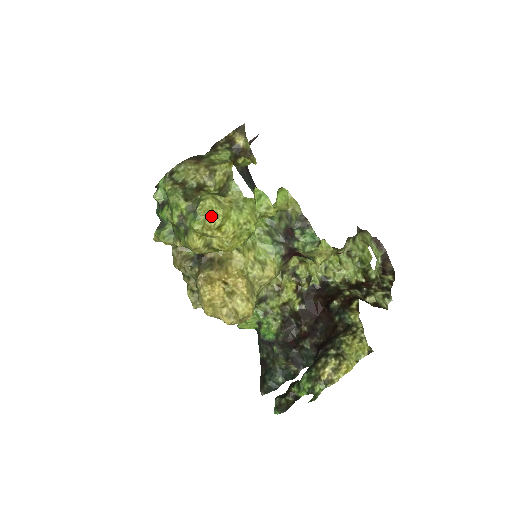
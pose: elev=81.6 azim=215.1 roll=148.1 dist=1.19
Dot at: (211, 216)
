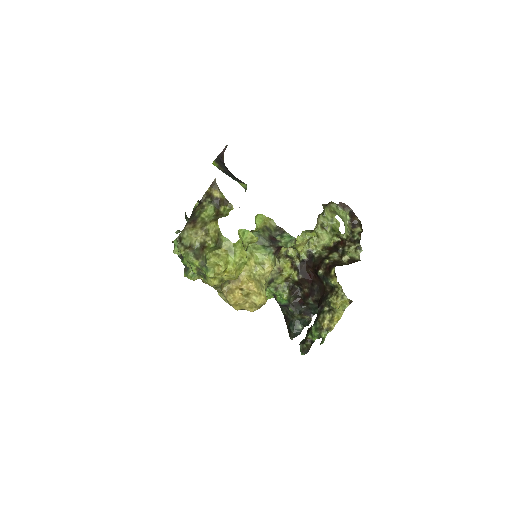
Dot at: (217, 267)
